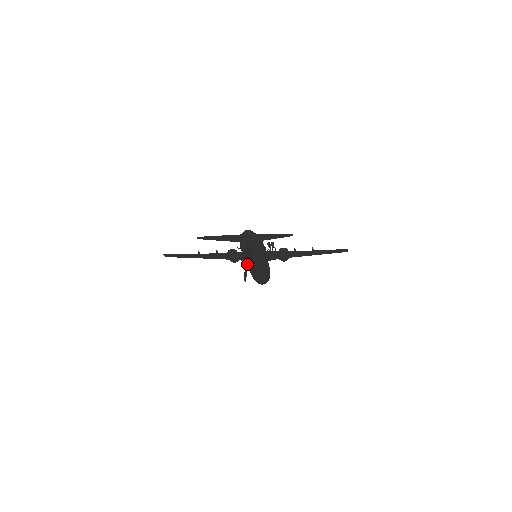
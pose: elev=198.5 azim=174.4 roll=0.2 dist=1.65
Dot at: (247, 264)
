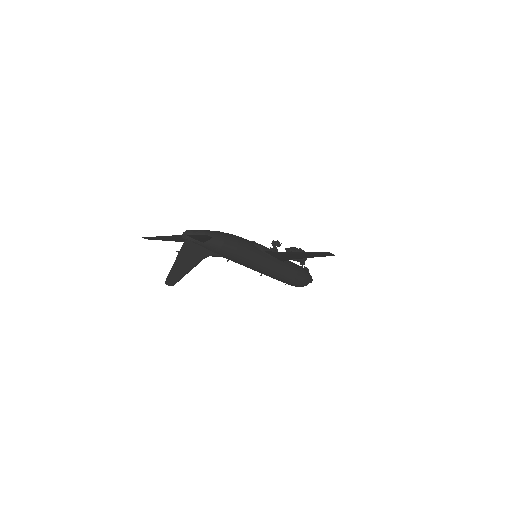
Dot at: (186, 267)
